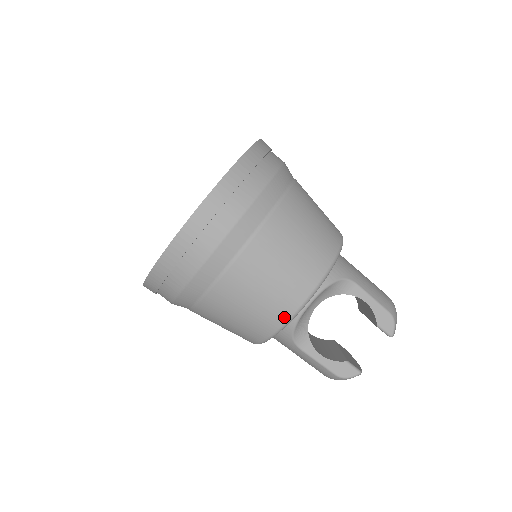
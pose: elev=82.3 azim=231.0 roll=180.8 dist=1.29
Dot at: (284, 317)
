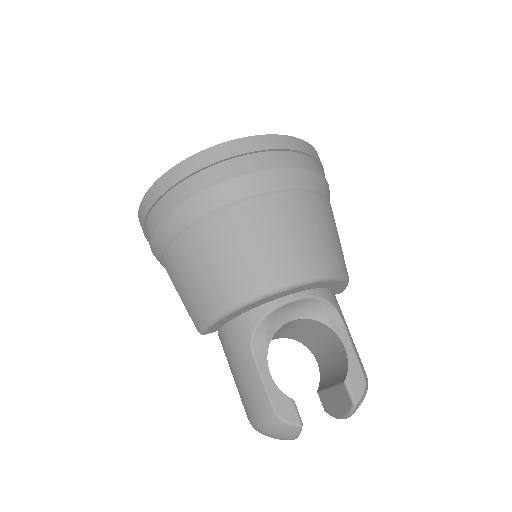
Dot at: (268, 284)
